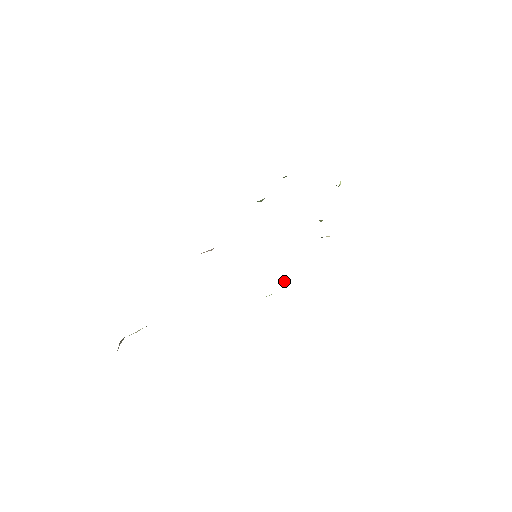
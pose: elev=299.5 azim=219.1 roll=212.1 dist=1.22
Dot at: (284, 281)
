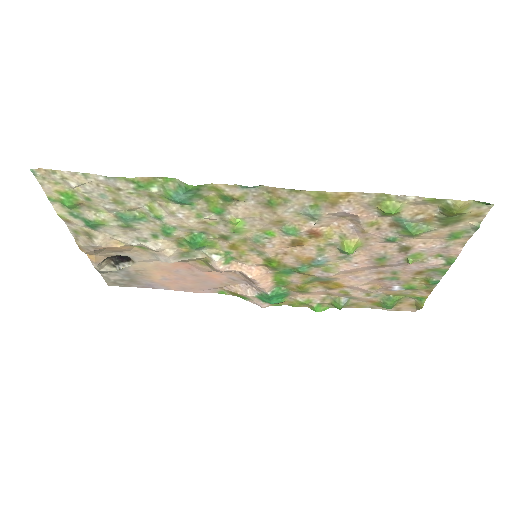
Dot at: (234, 221)
